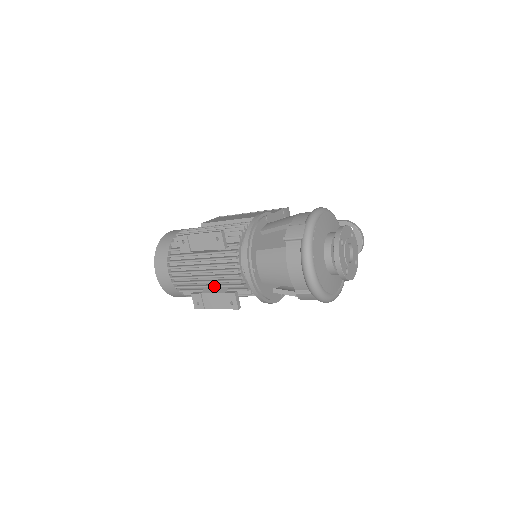
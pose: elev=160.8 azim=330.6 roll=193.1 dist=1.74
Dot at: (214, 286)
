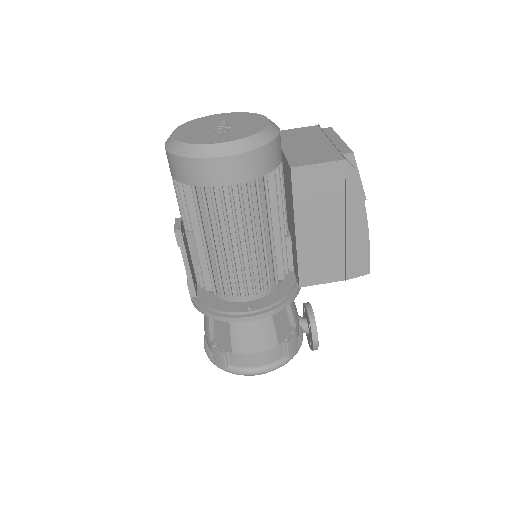
Dot at: occluded
